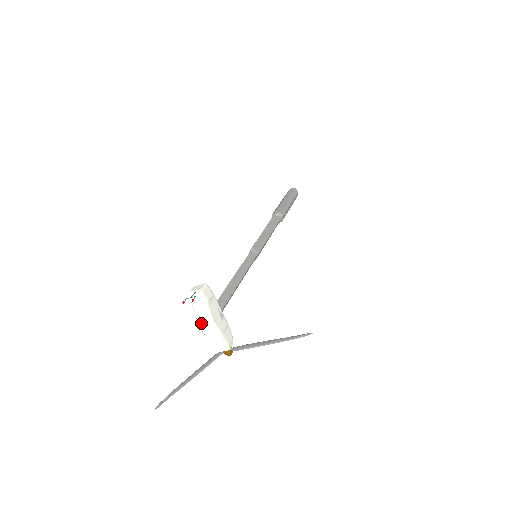
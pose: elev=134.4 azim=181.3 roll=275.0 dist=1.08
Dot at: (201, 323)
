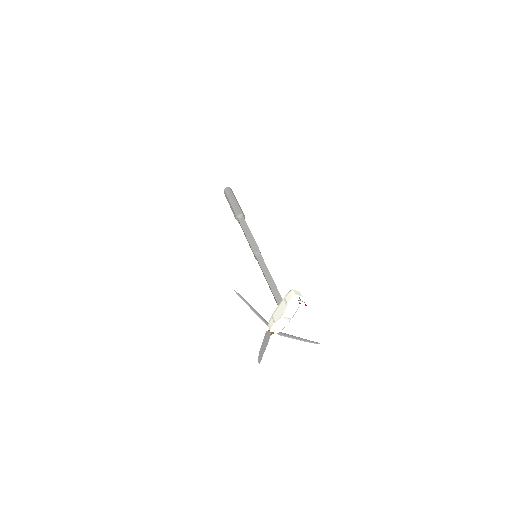
Dot at: (286, 314)
